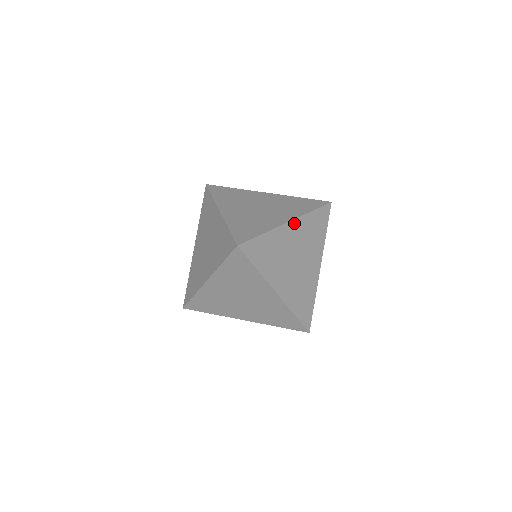
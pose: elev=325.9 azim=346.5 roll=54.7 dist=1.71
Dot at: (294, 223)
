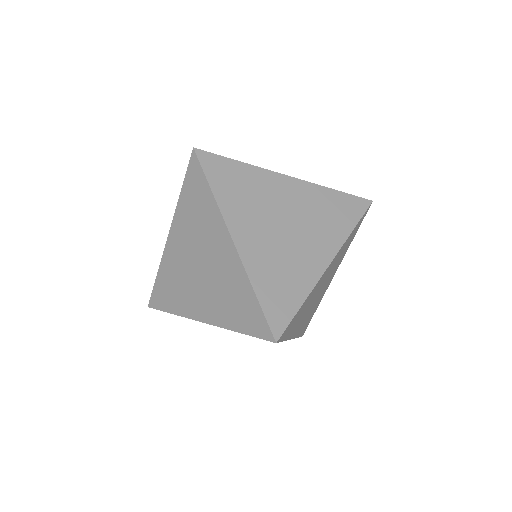
Dot at: (333, 260)
